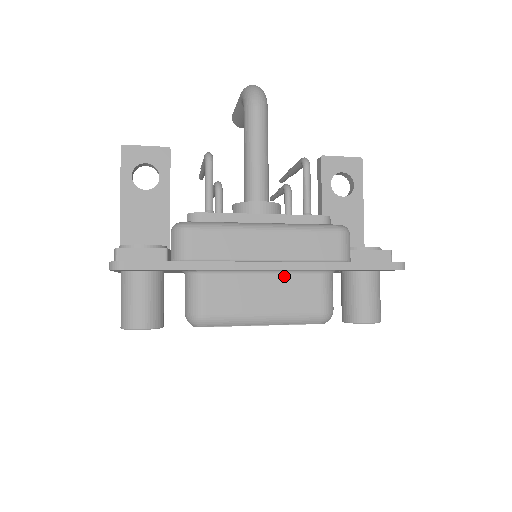
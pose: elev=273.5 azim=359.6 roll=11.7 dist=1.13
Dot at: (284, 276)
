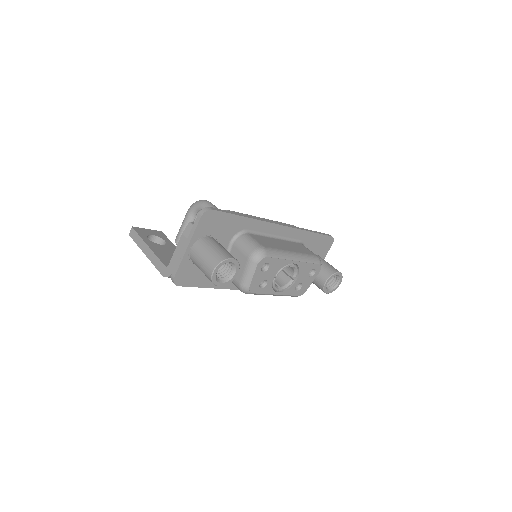
Dot at: (285, 241)
